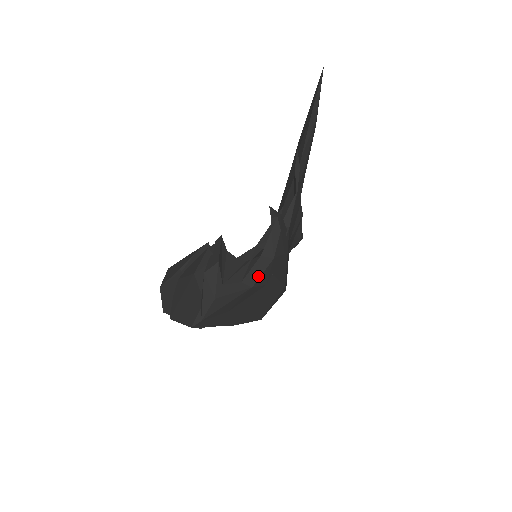
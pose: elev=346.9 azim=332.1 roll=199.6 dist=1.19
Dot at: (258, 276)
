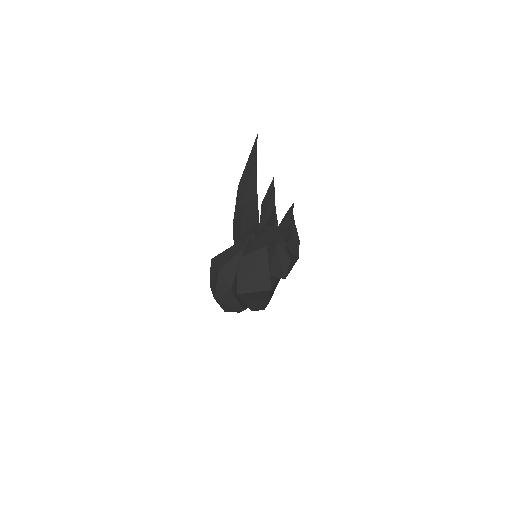
Dot at: (298, 251)
